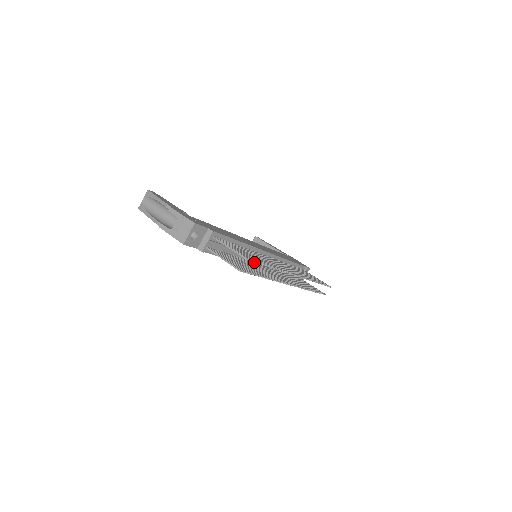
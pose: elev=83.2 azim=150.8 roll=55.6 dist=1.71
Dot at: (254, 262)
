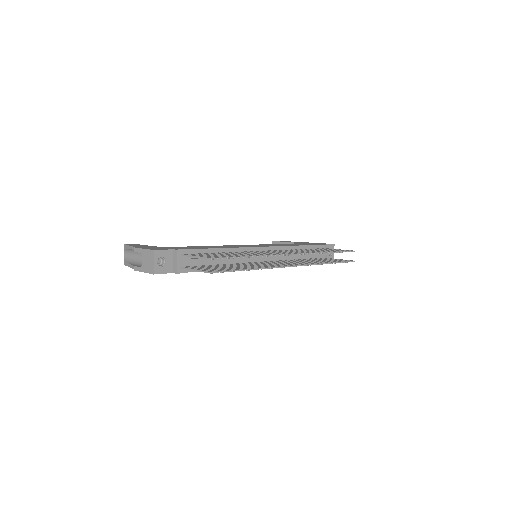
Dot at: occluded
